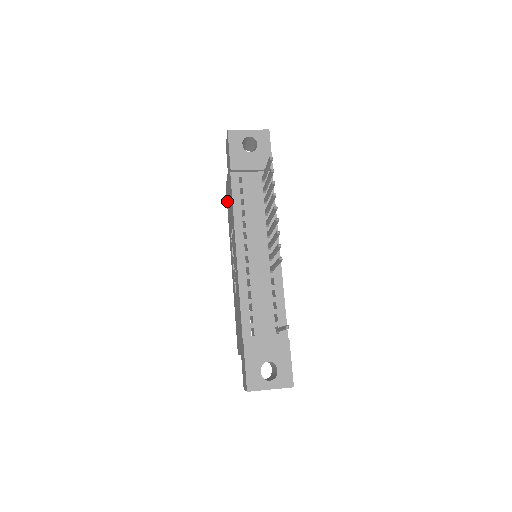
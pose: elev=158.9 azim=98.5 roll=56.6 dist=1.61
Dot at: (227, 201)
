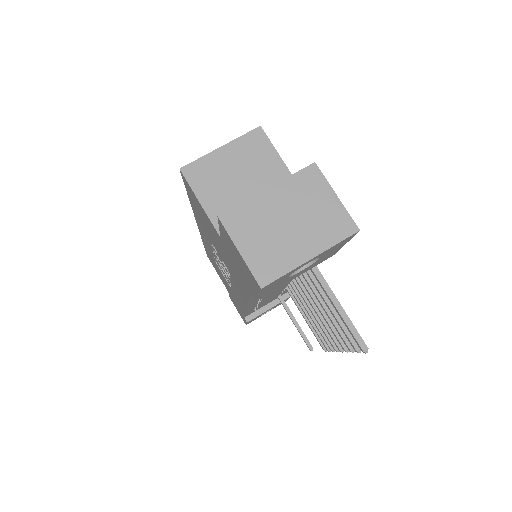
Dot at: (191, 198)
